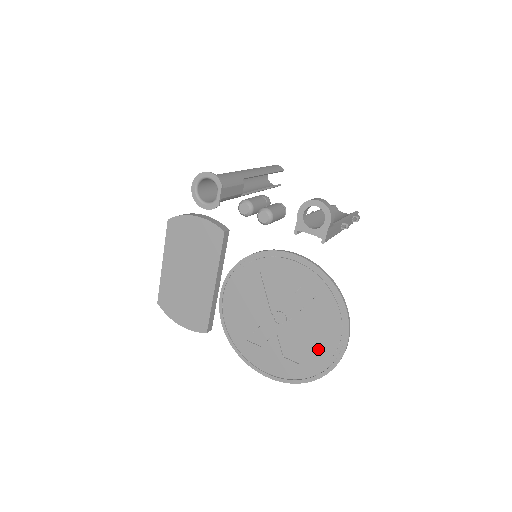
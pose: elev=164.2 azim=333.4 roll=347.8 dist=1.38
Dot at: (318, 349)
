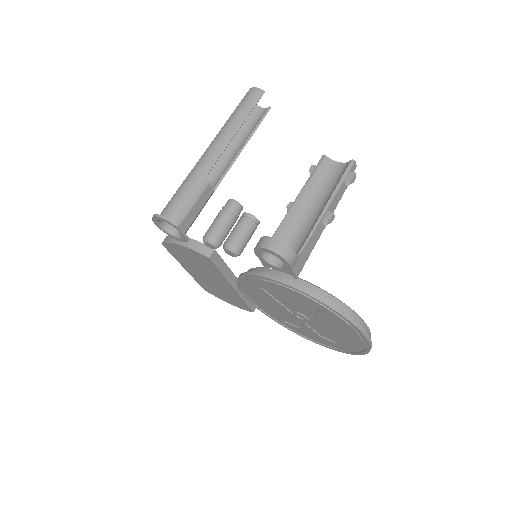
Dot at: (346, 340)
